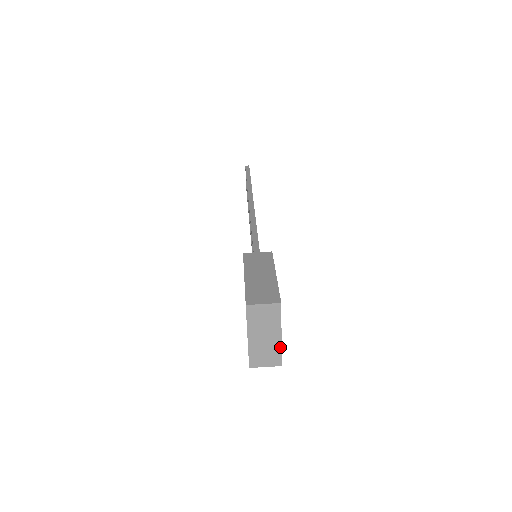
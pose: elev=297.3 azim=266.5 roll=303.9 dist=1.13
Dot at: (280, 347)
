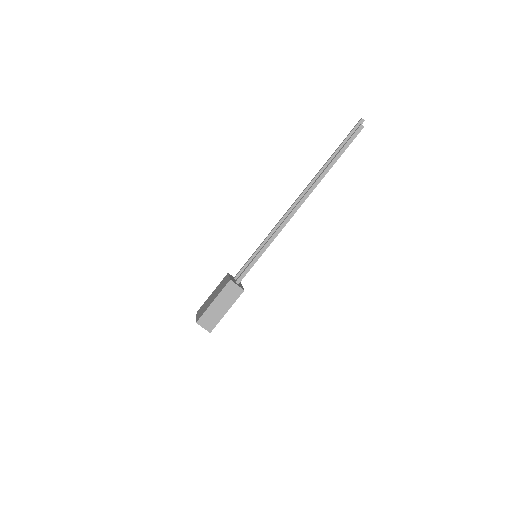
Dot at: occluded
